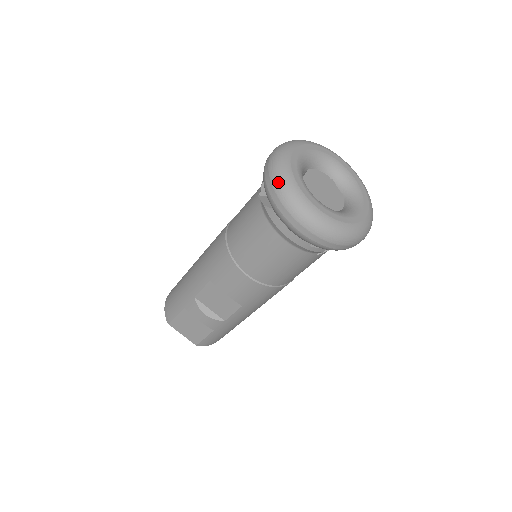
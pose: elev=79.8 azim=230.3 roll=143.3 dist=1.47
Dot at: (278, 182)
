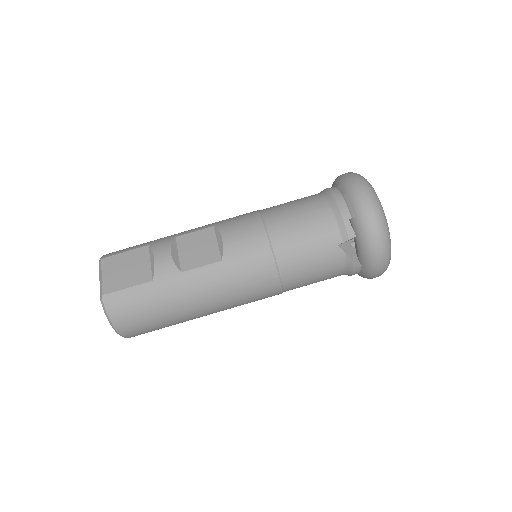
Dot at: occluded
